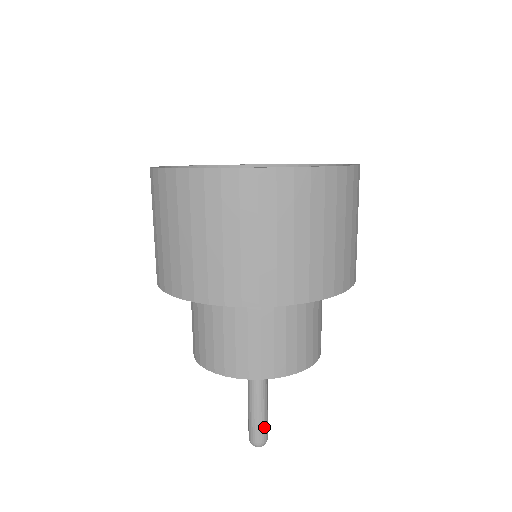
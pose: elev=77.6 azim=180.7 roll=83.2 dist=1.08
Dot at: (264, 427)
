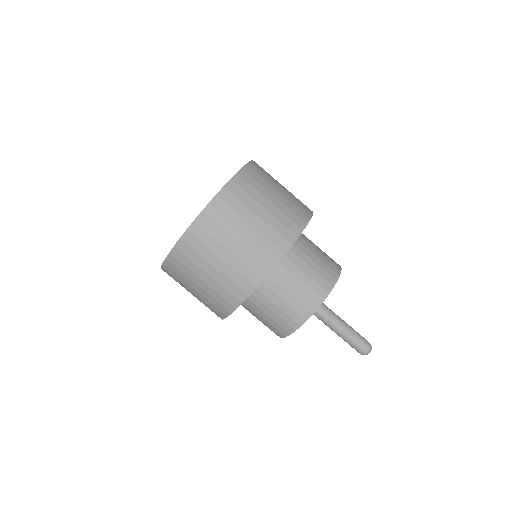
Dot at: (356, 343)
